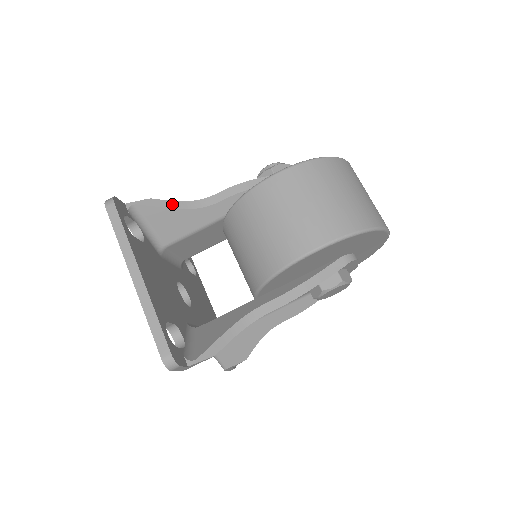
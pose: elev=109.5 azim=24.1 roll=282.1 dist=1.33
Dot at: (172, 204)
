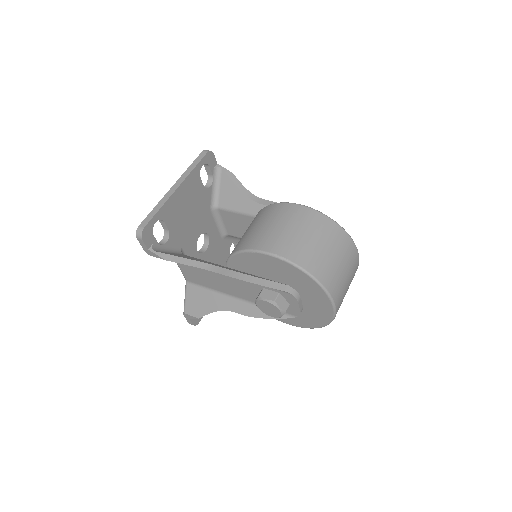
Dot at: (240, 185)
